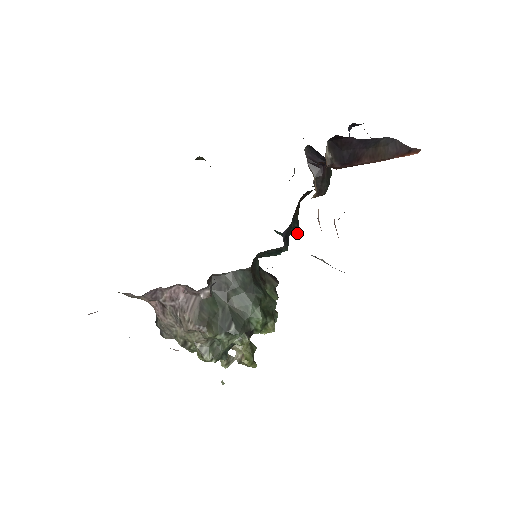
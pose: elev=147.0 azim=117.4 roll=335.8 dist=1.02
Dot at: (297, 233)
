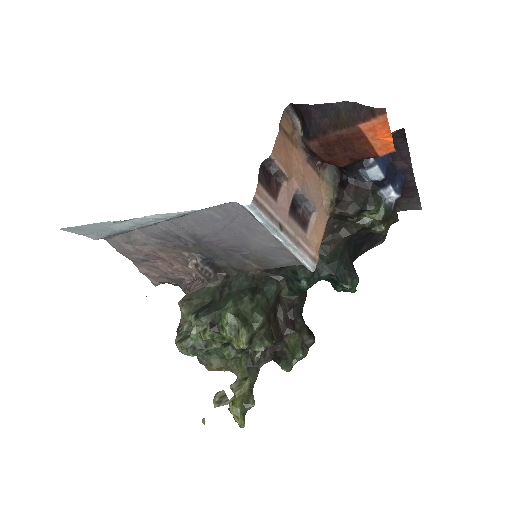
Dot at: (345, 283)
